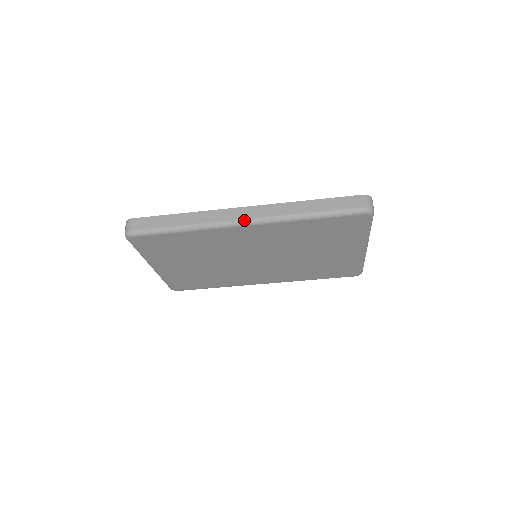
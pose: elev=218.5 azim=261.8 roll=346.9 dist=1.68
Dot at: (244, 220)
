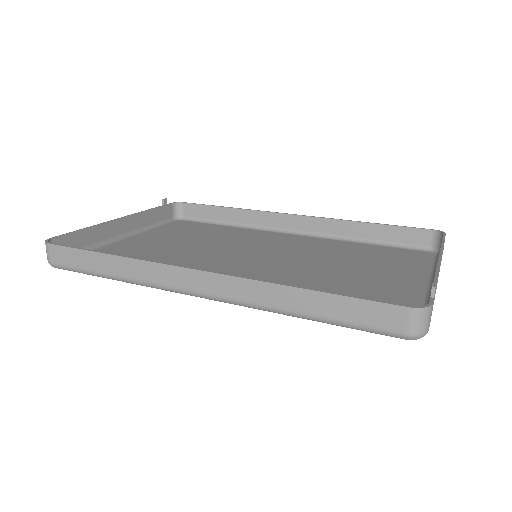
Dot at: (197, 294)
